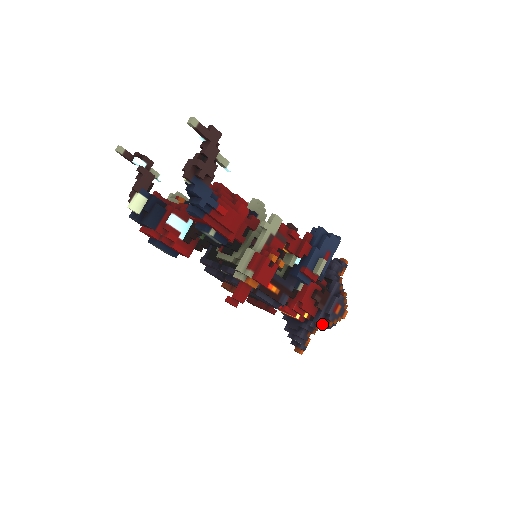
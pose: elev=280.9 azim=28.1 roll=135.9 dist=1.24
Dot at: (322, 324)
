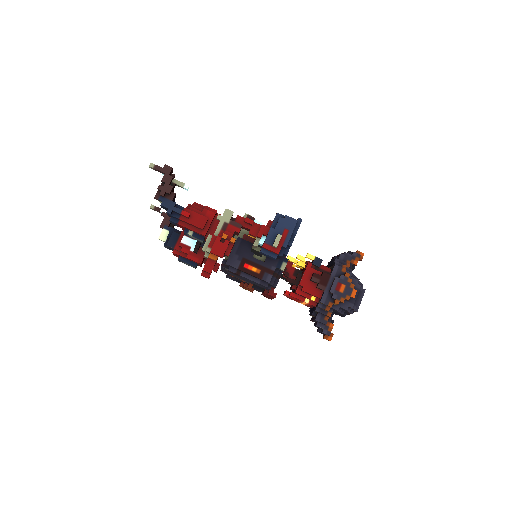
Dot at: (329, 304)
